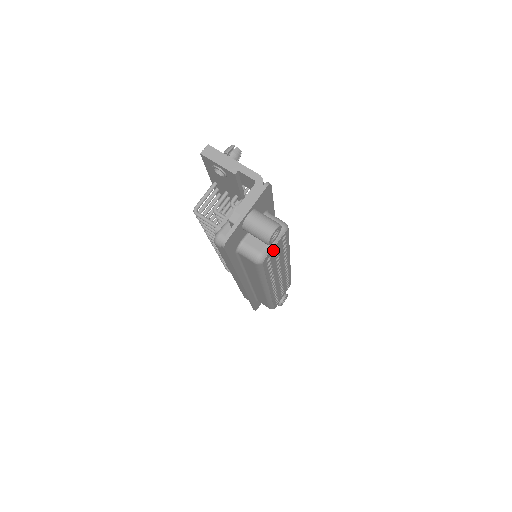
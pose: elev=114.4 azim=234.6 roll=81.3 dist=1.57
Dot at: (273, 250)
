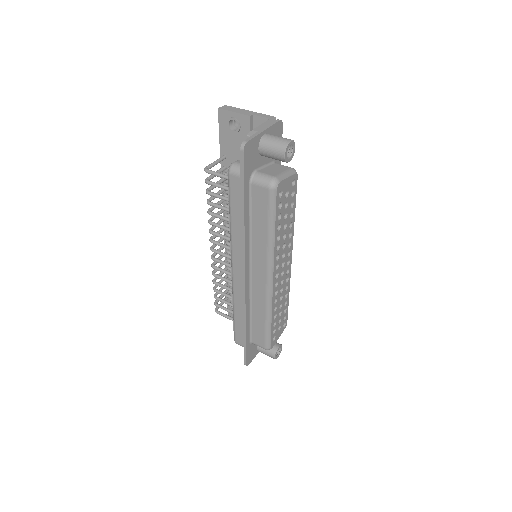
Dot at: (285, 185)
